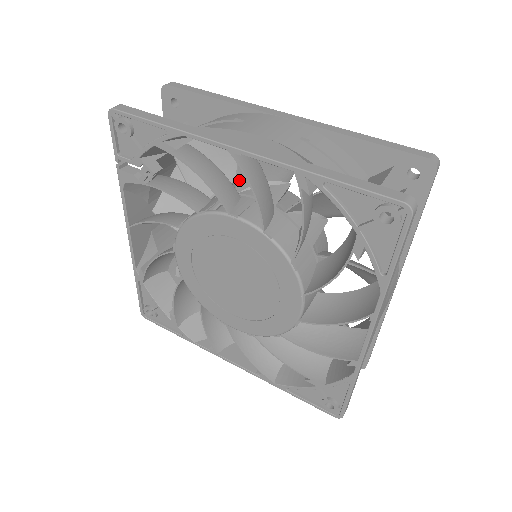
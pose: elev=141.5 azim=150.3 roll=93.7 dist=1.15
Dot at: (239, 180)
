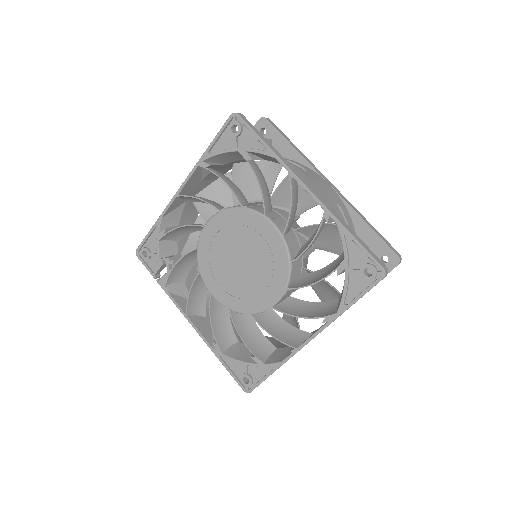
Dot at: occluded
